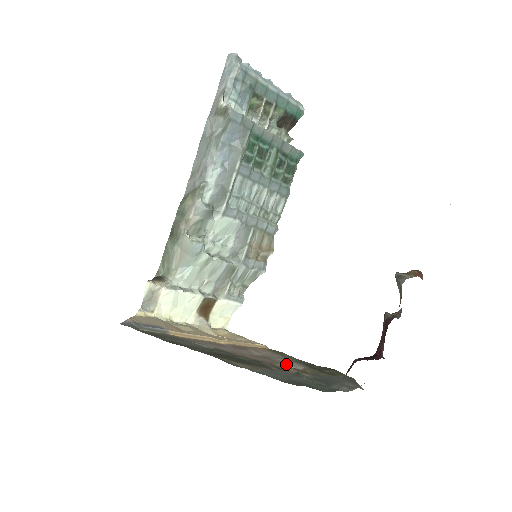
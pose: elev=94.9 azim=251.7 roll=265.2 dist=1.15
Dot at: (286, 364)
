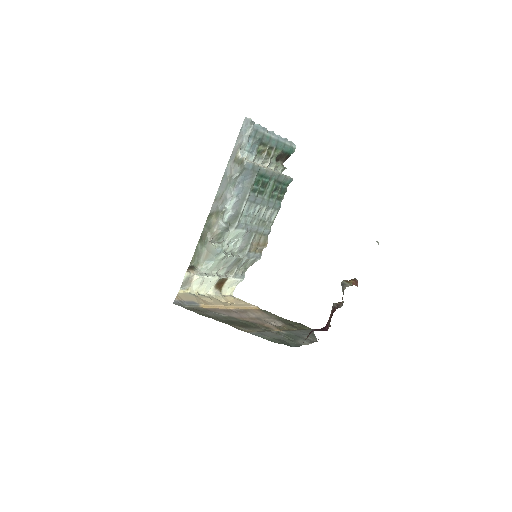
Dot at: (271, 322)
